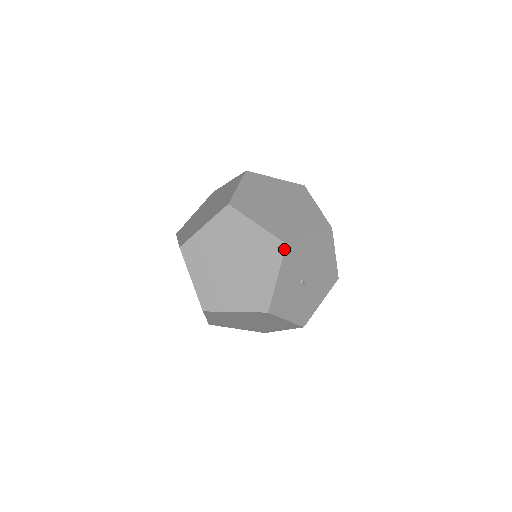
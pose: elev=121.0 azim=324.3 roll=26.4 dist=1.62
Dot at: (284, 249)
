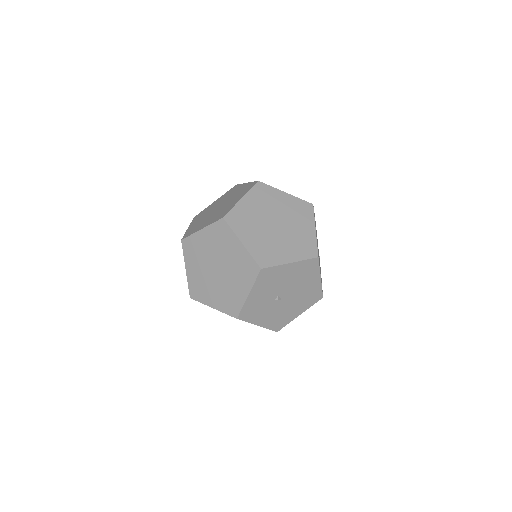
Dot at: (258, 272)
